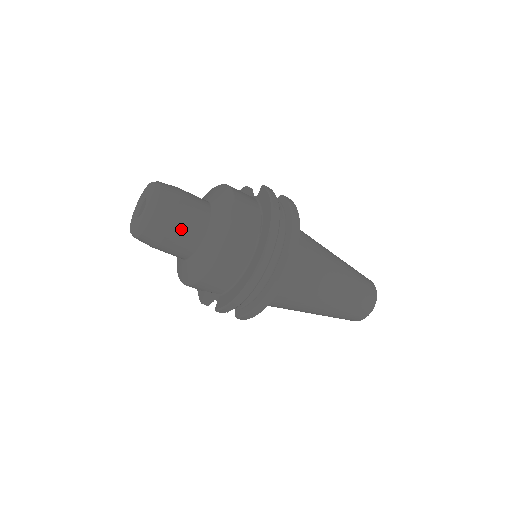
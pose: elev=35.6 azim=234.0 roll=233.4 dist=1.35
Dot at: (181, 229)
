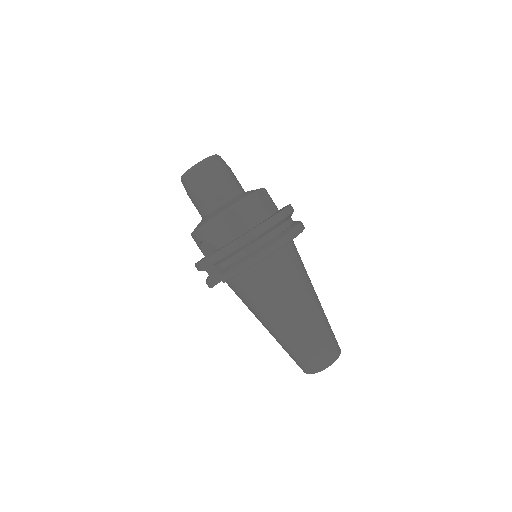
Dot at: (220, 182)
